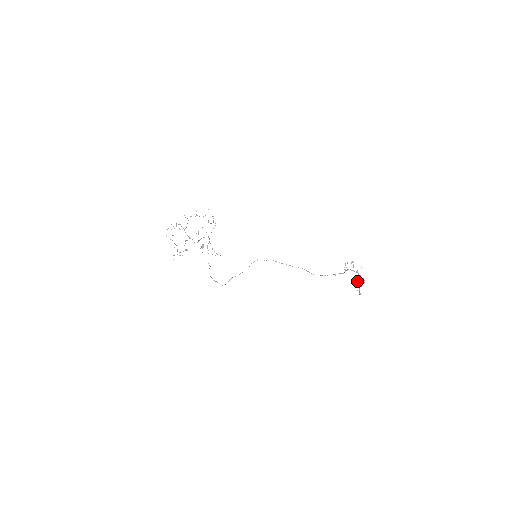
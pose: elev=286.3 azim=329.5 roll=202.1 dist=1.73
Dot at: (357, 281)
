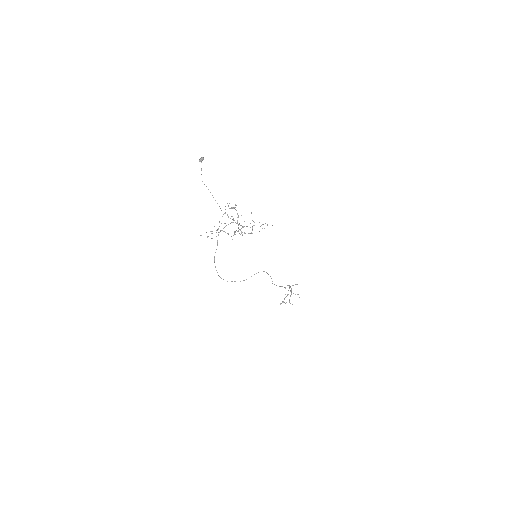
Dot at: occluded
